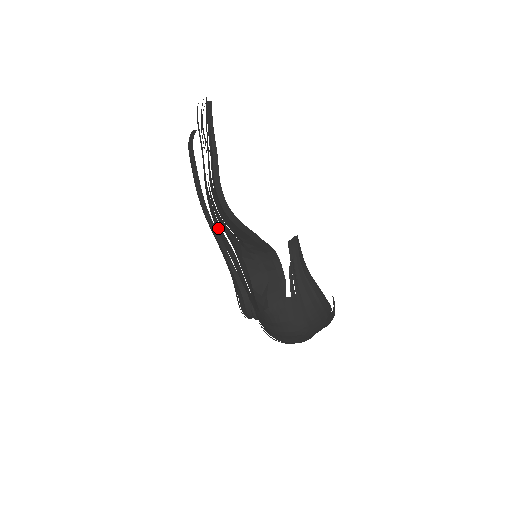
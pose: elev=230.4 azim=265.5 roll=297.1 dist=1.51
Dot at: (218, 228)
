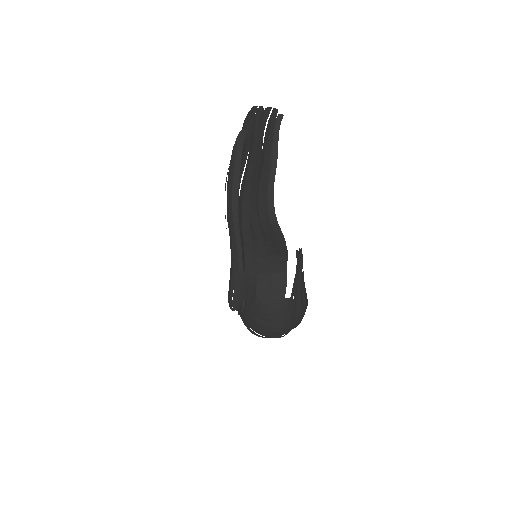
Dot at: (246, 225)
